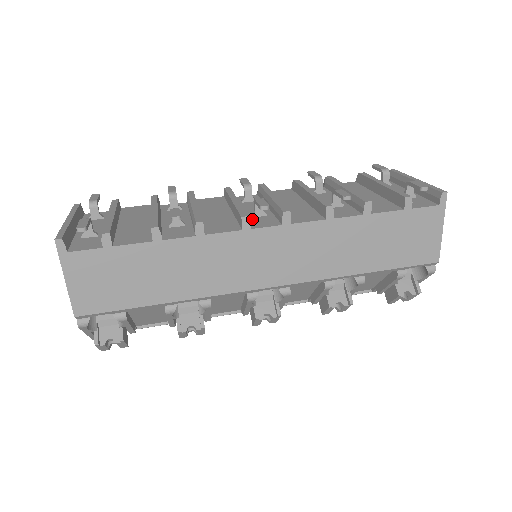
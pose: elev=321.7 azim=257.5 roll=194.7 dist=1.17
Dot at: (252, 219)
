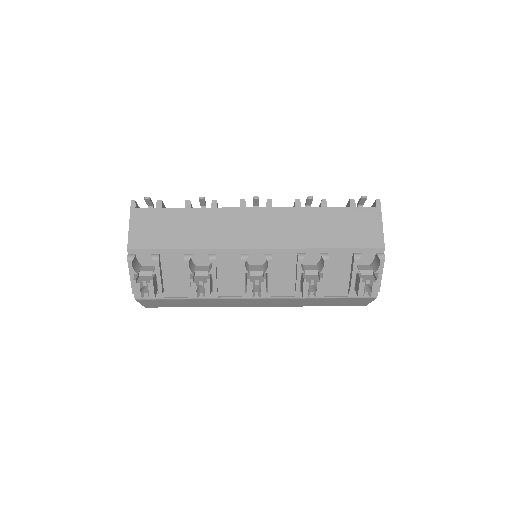
Dot at: occluded
